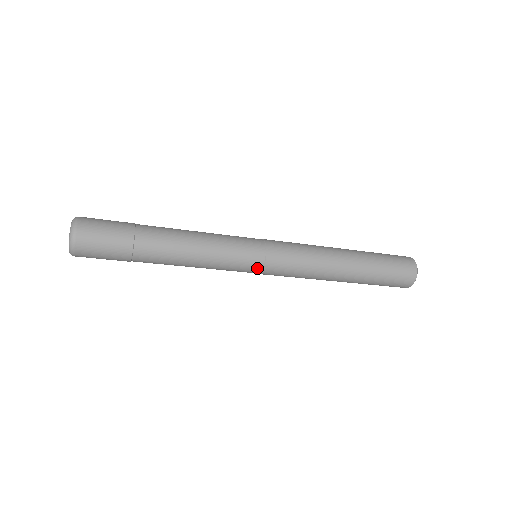
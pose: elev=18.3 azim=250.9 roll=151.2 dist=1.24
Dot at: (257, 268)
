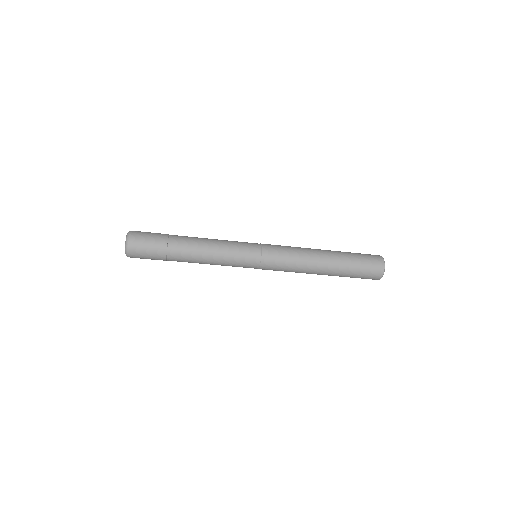
Dot at: (257, 251)
